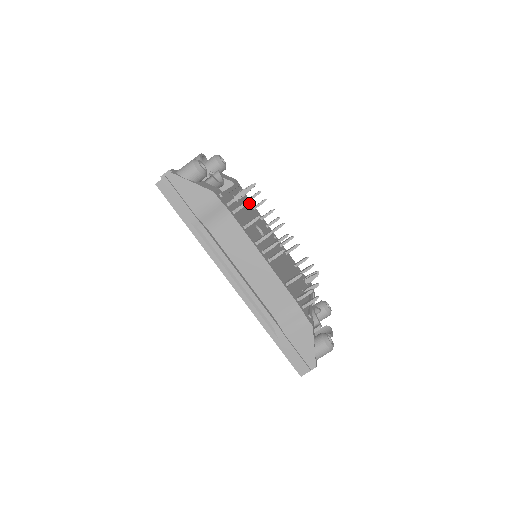
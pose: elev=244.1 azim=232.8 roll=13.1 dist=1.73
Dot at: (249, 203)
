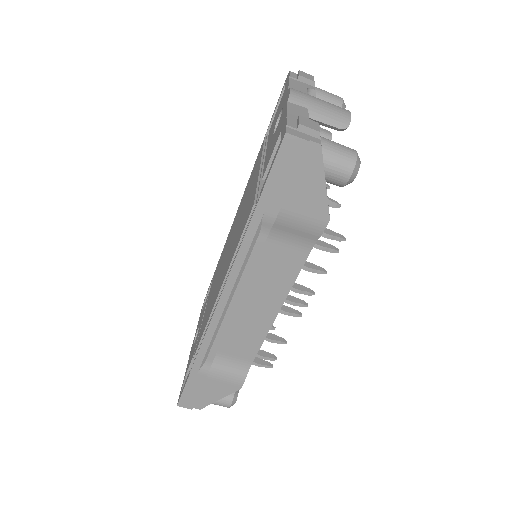
Dot at: occluded
